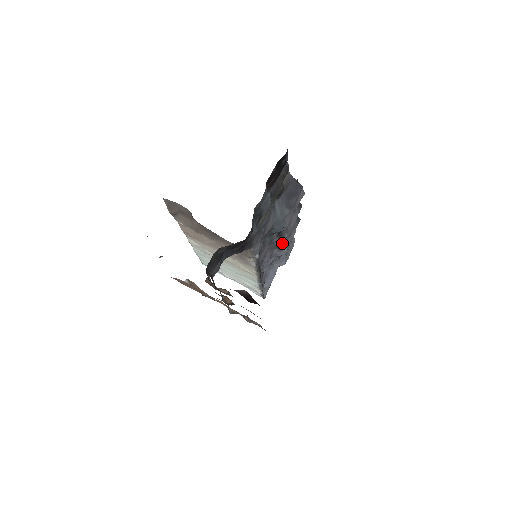
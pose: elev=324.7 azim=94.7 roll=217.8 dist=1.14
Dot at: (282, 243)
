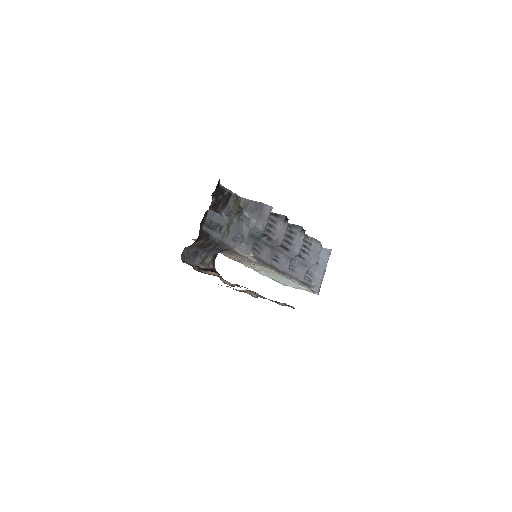
Dot at: (279, 244)
